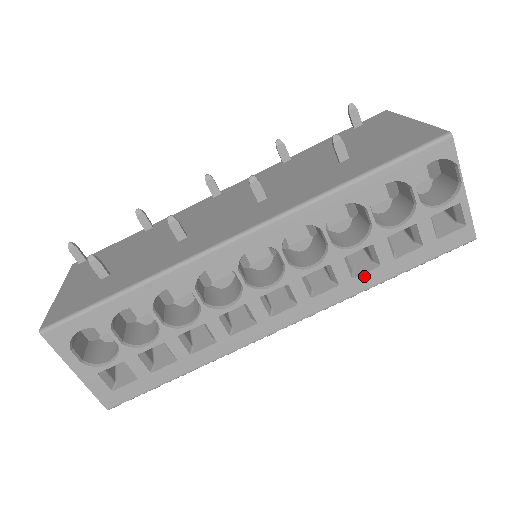
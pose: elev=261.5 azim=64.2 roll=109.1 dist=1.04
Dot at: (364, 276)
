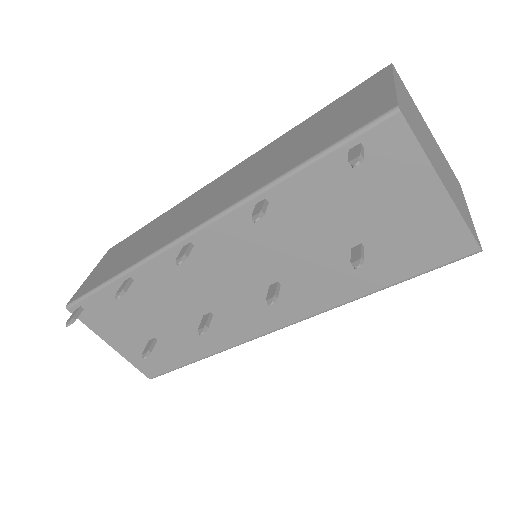
Dot at: occluded
